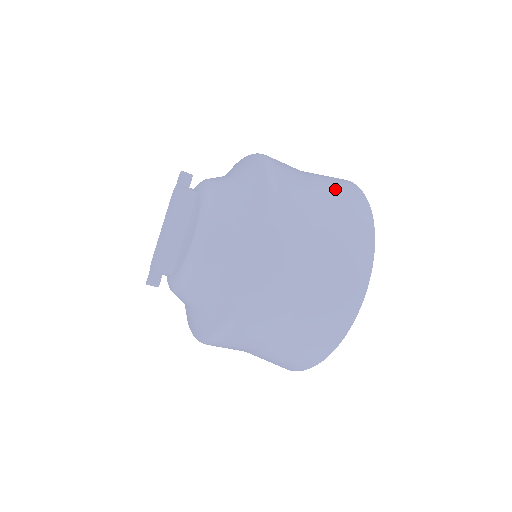
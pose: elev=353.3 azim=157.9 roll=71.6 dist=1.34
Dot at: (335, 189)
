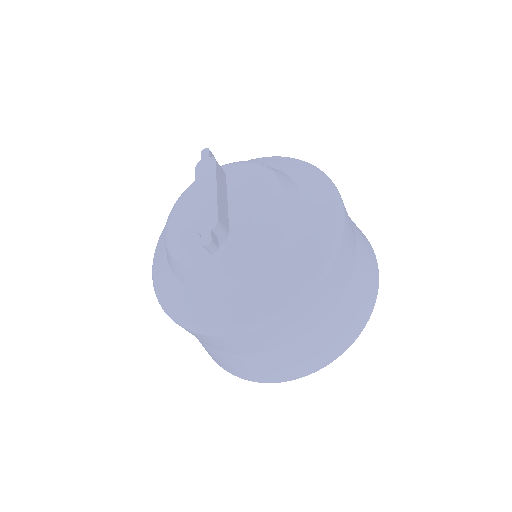
Dot at: occluded
